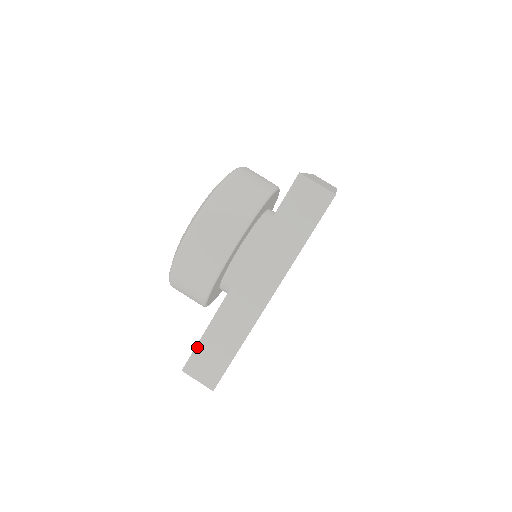
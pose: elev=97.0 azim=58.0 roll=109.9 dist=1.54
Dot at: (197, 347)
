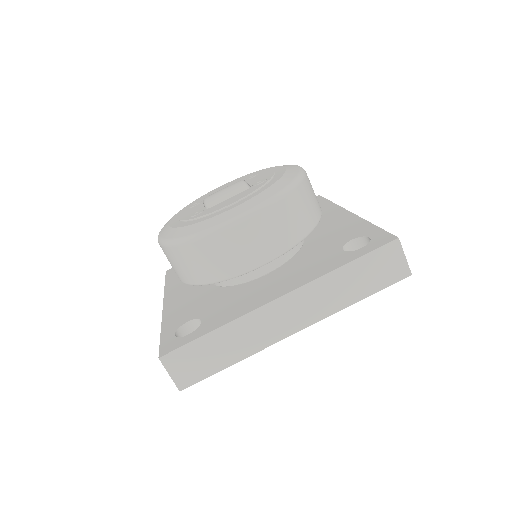
Dot at: (193, 342)
